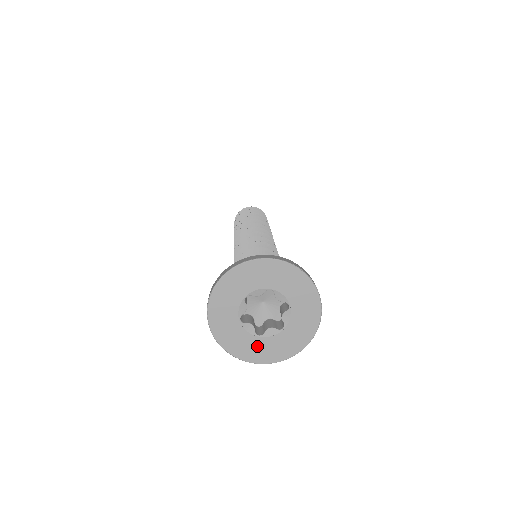
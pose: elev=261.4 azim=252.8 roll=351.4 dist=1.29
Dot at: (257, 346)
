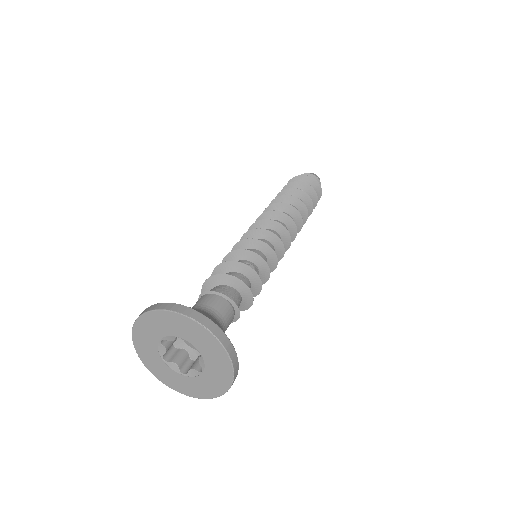
Dot at: (185, 382)
